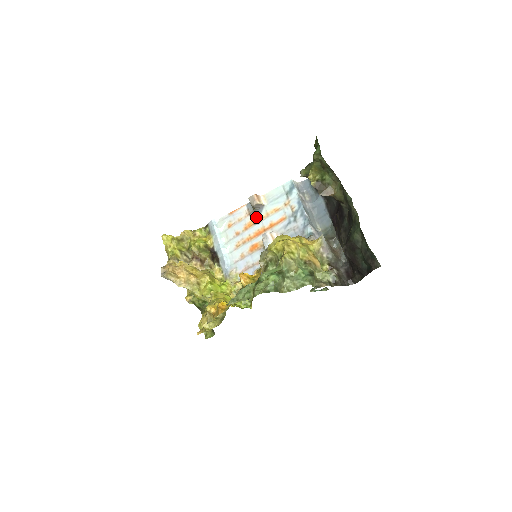
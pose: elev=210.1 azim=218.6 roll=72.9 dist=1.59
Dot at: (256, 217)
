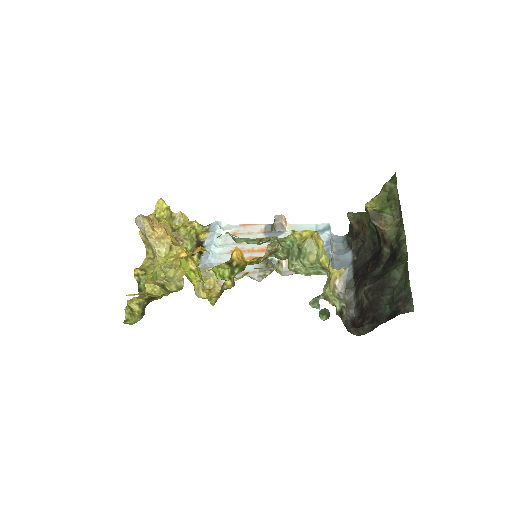
Dot at: occluded
